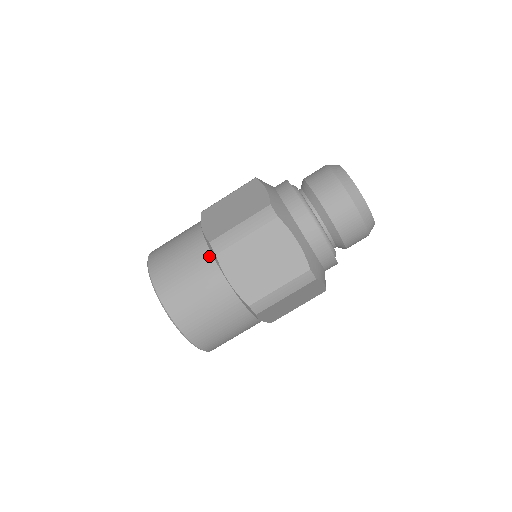
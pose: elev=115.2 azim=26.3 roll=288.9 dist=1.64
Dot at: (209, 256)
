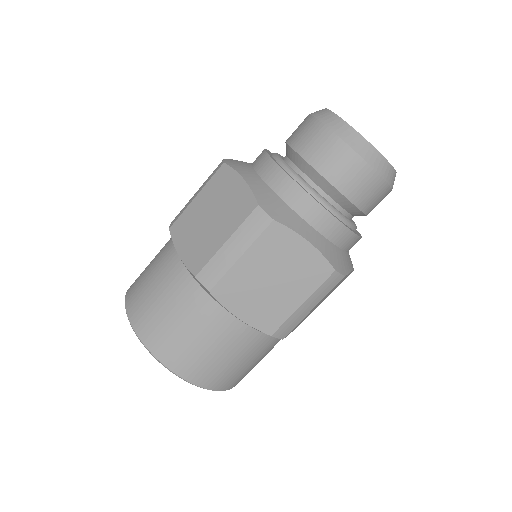
Dot at: (171, 239)
